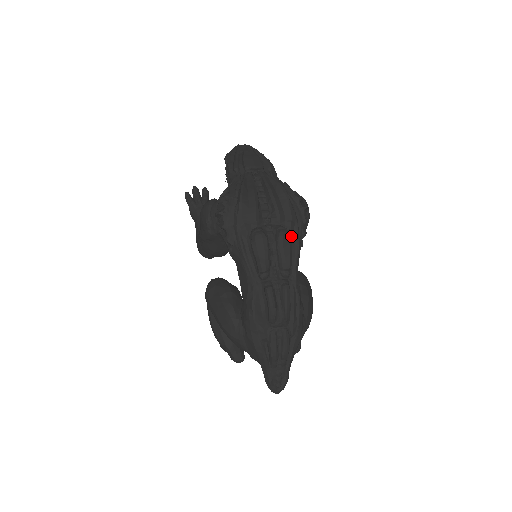
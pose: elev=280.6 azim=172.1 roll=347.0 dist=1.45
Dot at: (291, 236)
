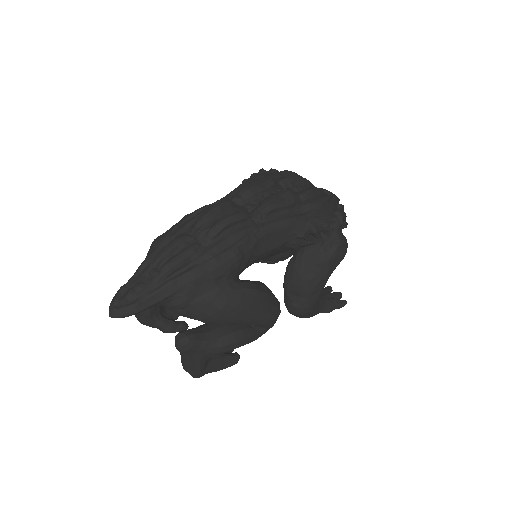
Dot at: (298, 209)
